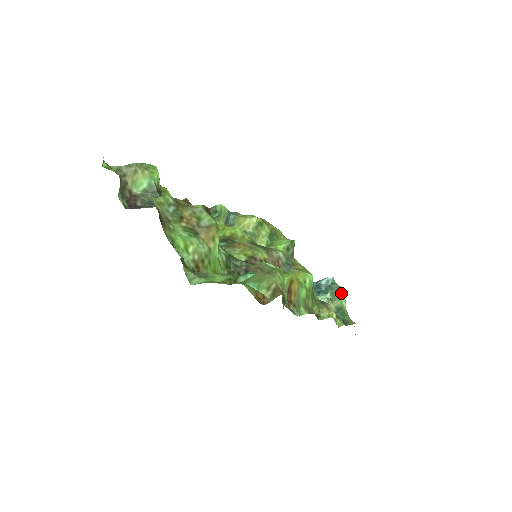
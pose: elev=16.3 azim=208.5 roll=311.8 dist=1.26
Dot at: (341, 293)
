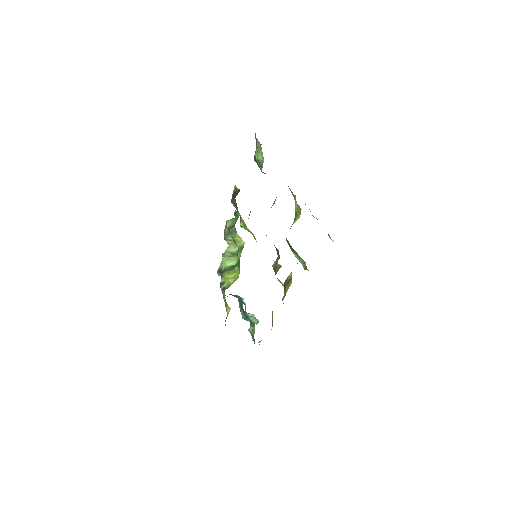
Dot at: occluded
